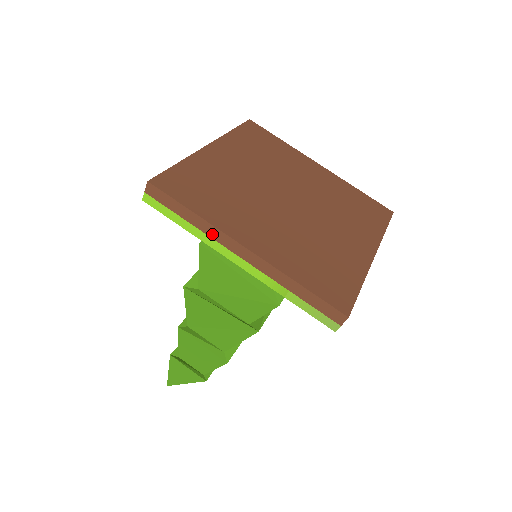
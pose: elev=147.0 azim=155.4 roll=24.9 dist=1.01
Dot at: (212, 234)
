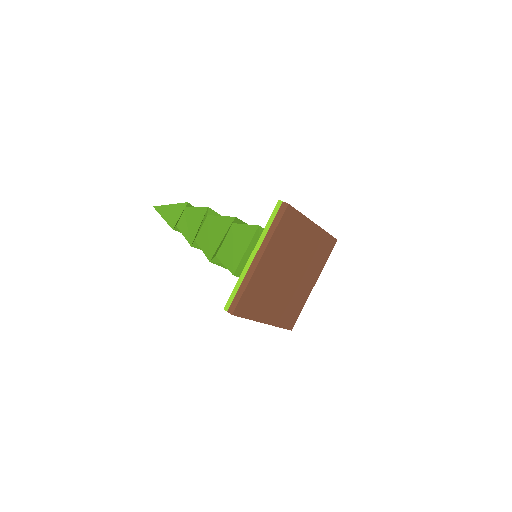
Dot at: occluded
